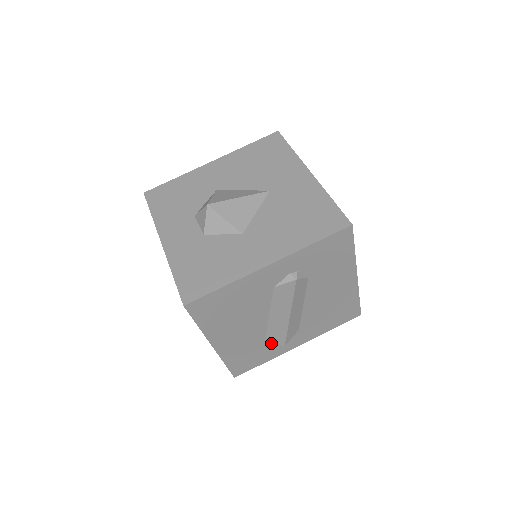
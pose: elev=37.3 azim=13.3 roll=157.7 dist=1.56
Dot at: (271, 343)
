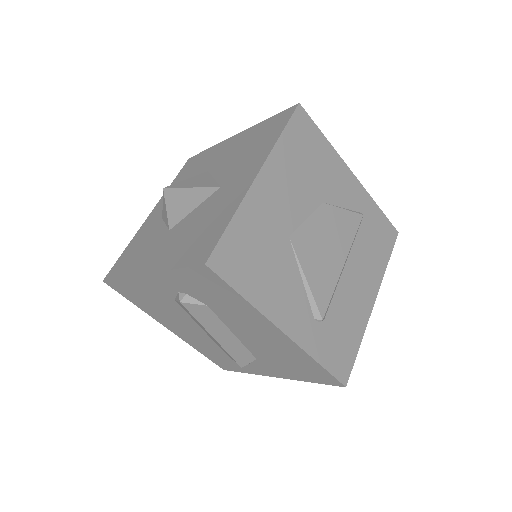
Dot at: occluded
